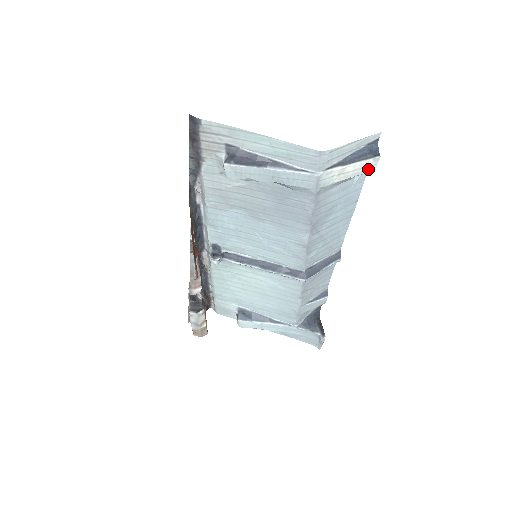
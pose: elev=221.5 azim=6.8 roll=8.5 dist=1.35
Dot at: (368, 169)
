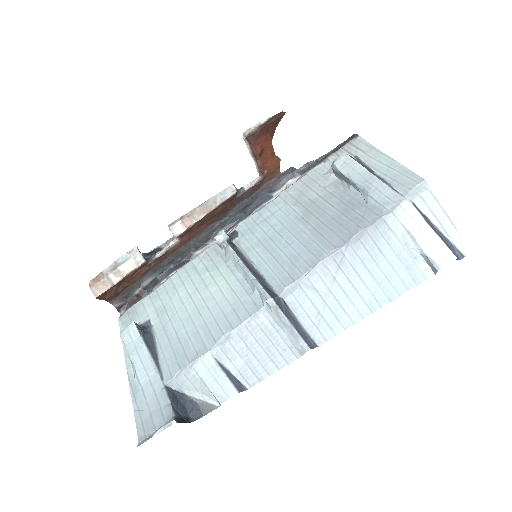
Dot at: (438, 257)
